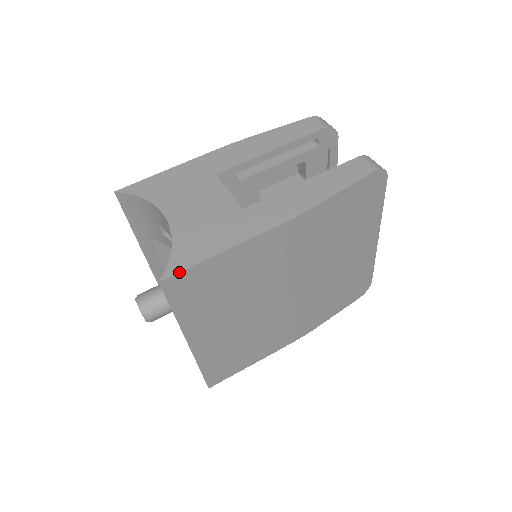
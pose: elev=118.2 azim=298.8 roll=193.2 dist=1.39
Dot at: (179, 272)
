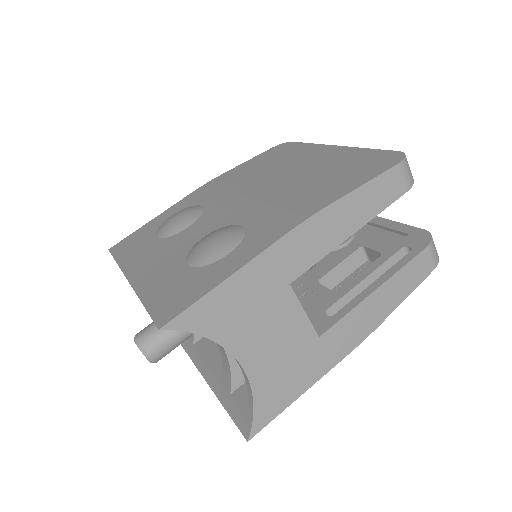
Dot at: occluded
